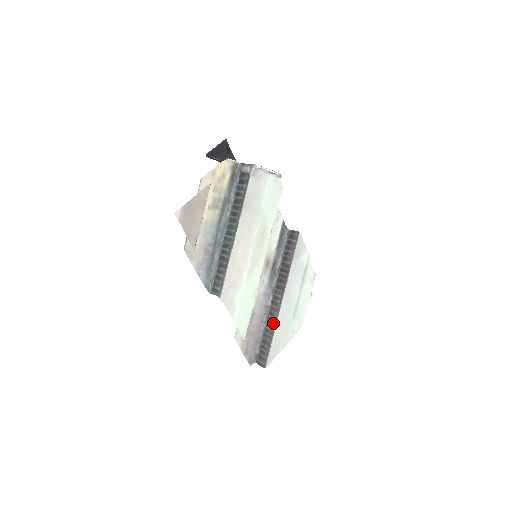
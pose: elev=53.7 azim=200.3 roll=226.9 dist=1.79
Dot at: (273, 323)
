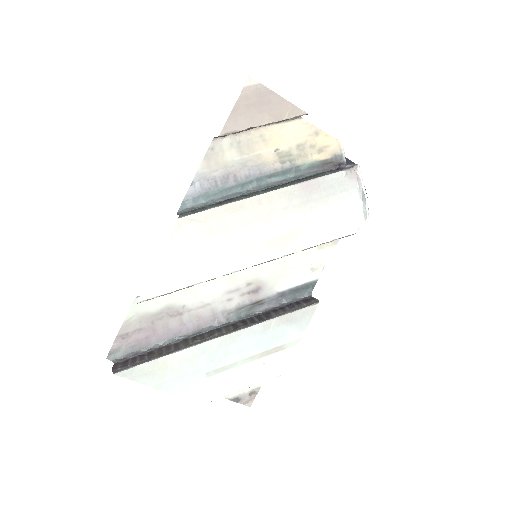
Dot at: (183, 345)
